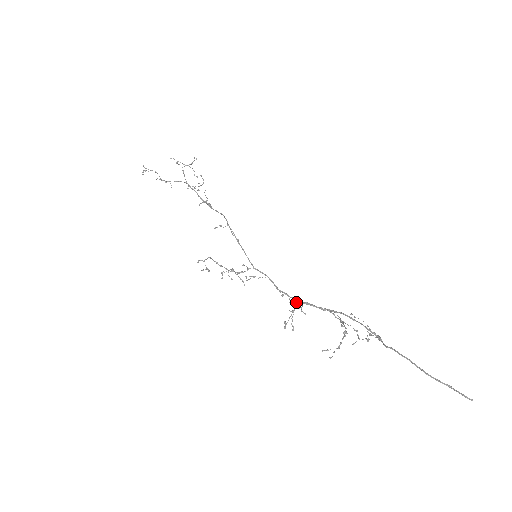
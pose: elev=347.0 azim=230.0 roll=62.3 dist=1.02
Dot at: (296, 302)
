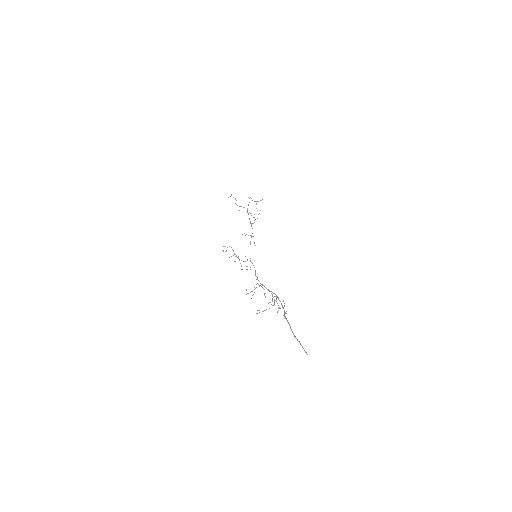
Dot at: occluded
